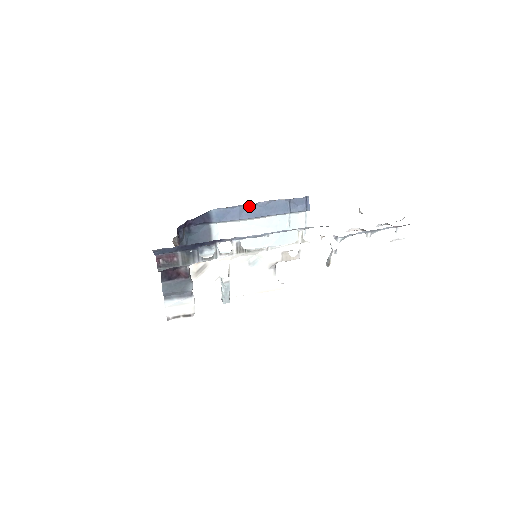
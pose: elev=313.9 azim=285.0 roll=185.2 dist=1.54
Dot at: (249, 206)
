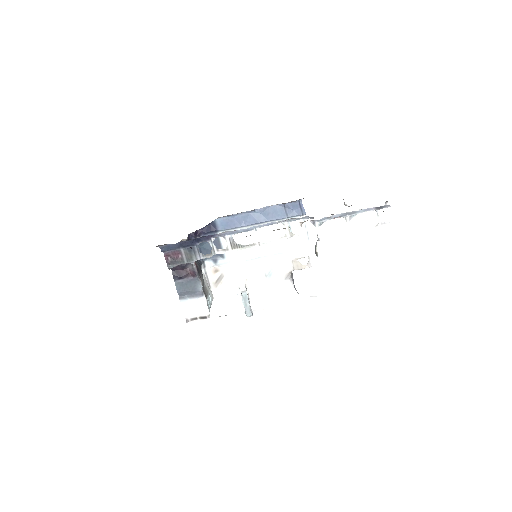
Dot at: (248, 214)
